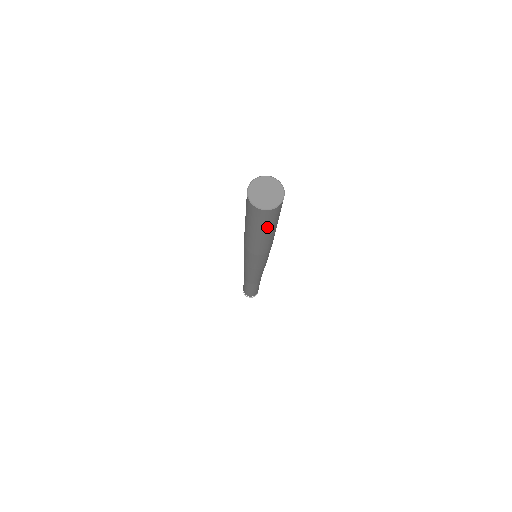
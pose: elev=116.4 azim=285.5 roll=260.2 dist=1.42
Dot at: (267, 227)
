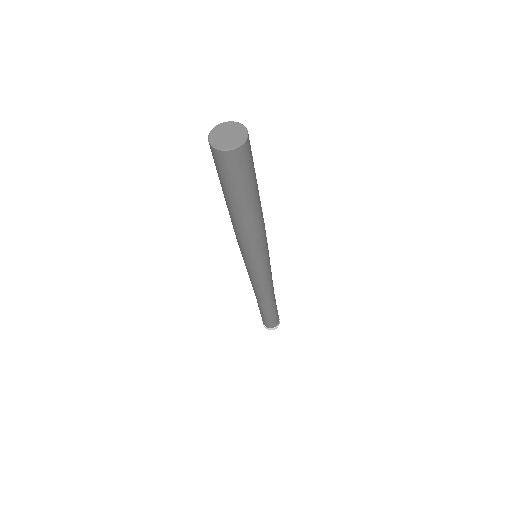
Dot at: (231, 186)
